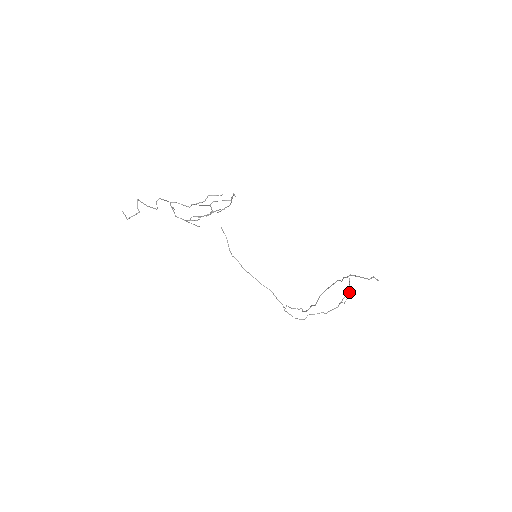
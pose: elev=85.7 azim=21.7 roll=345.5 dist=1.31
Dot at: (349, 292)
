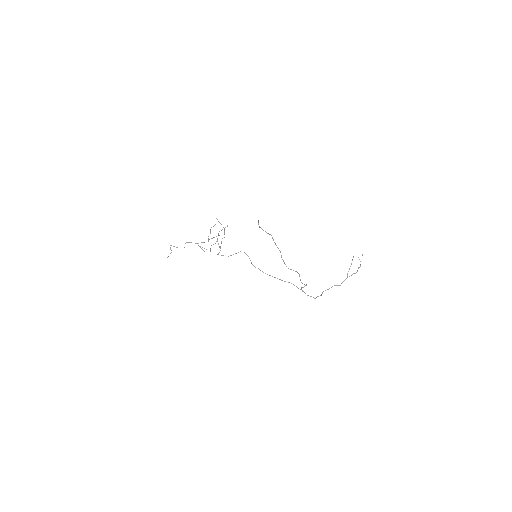
Dot at: (360, 264)
